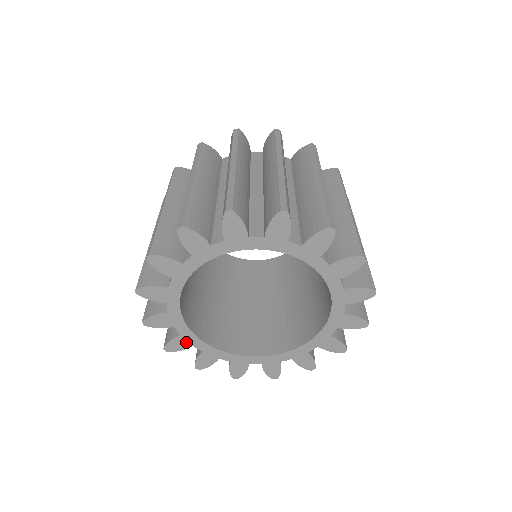
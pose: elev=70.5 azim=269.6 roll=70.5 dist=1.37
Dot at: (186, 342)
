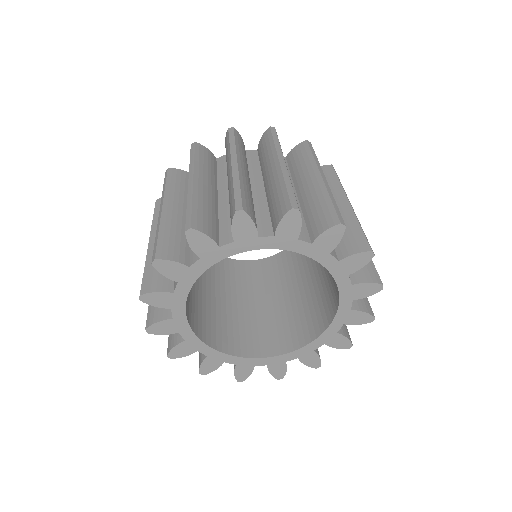
Dot at: (174, 327)
